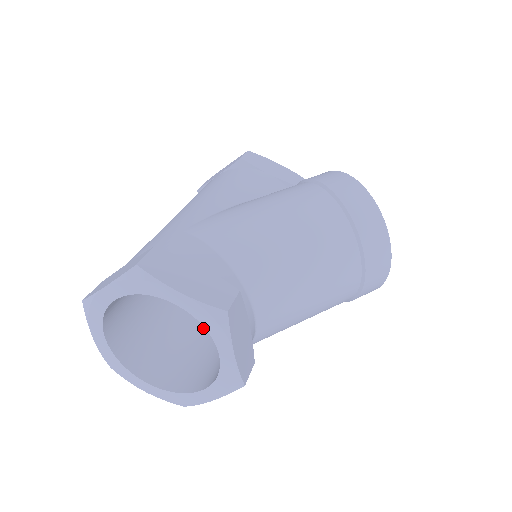
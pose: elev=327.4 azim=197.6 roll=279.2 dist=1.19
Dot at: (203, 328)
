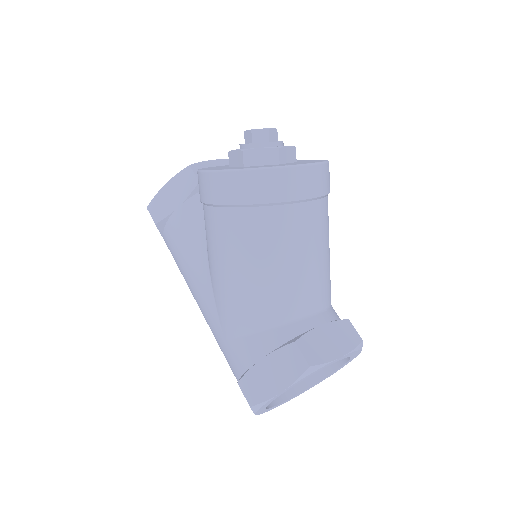
Dot at: occluded
